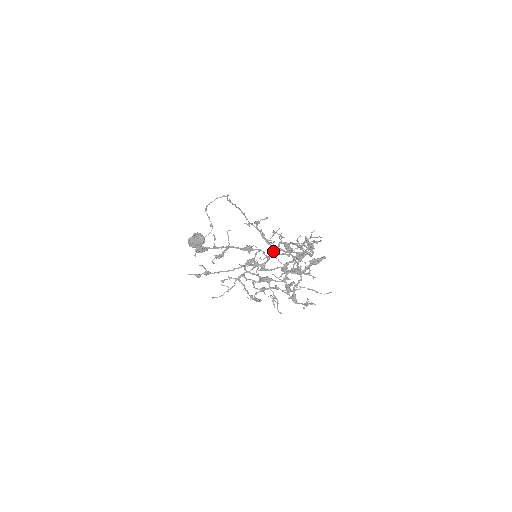
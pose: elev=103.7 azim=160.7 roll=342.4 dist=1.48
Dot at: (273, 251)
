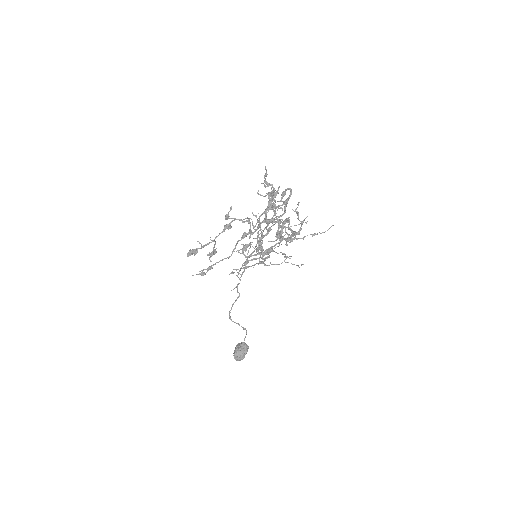
Dot at: (258, 231)
